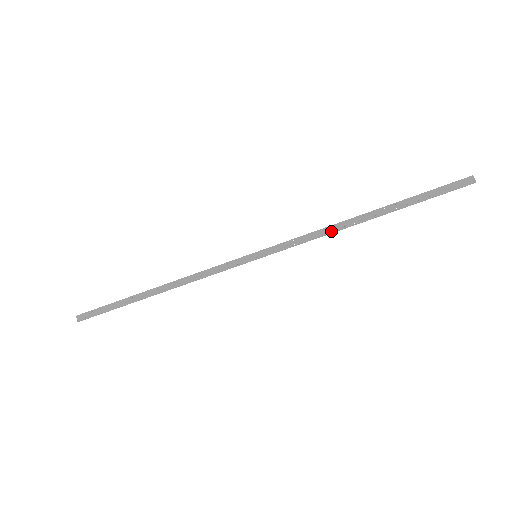
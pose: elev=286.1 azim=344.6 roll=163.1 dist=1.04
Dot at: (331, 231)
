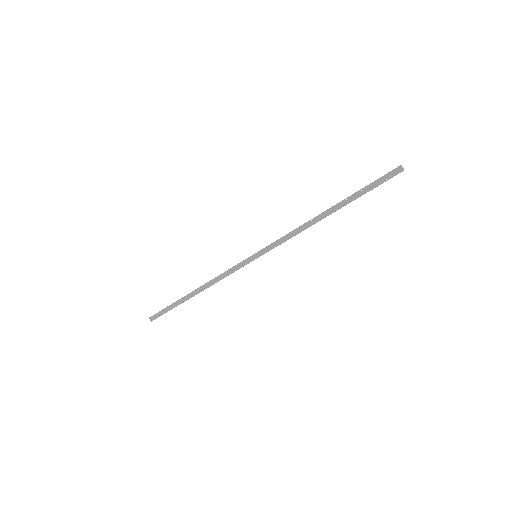
Dot at: (304, 229)
